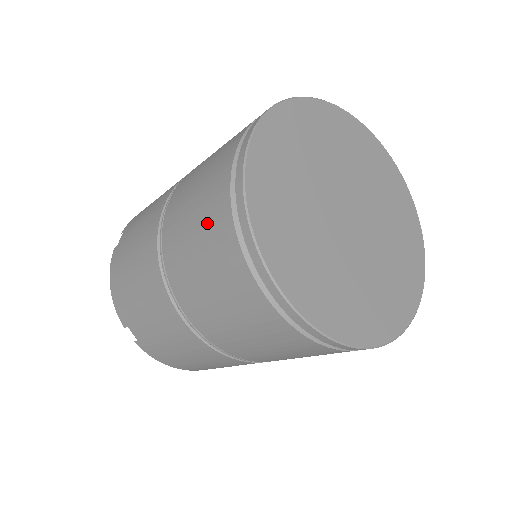
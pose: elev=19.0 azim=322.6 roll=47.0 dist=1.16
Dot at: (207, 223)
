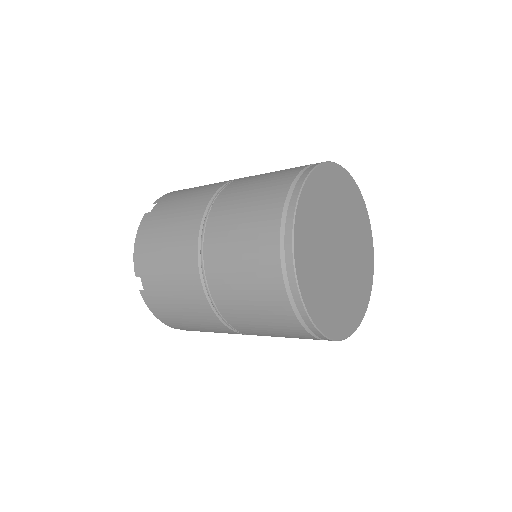
Dot at: (256, 223)
